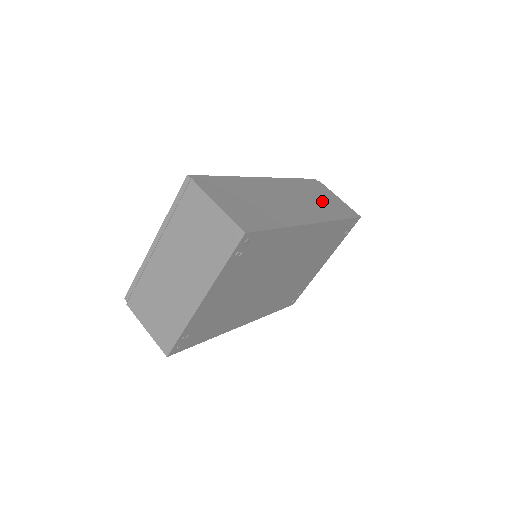
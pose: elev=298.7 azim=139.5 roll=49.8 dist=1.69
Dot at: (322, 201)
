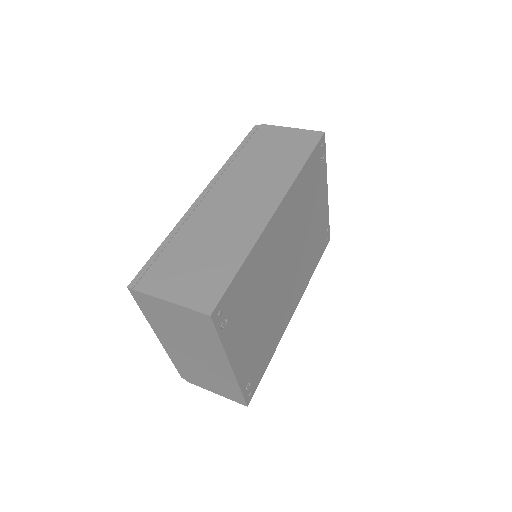
Dot at: (273, 158)
